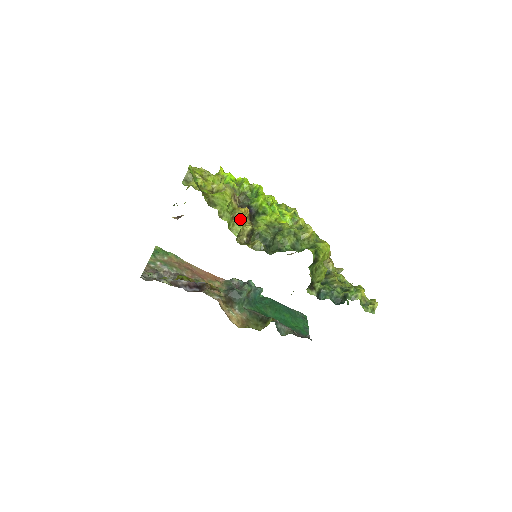
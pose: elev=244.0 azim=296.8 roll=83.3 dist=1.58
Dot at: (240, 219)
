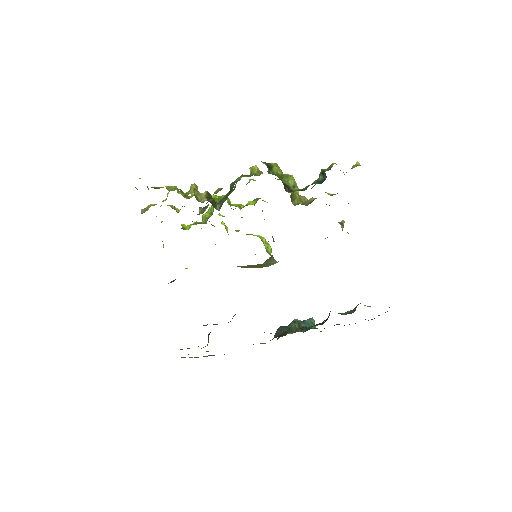
Dot at: (190, 188)
